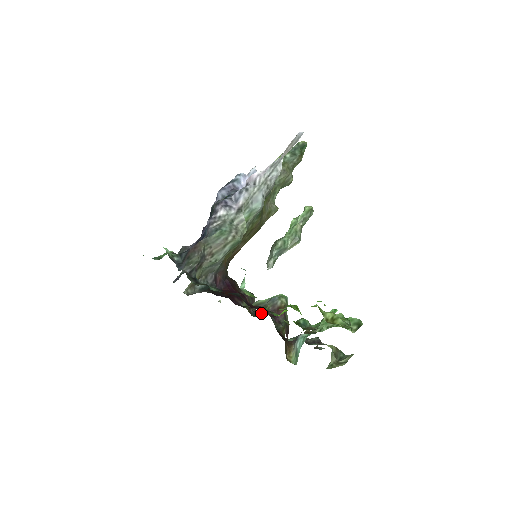
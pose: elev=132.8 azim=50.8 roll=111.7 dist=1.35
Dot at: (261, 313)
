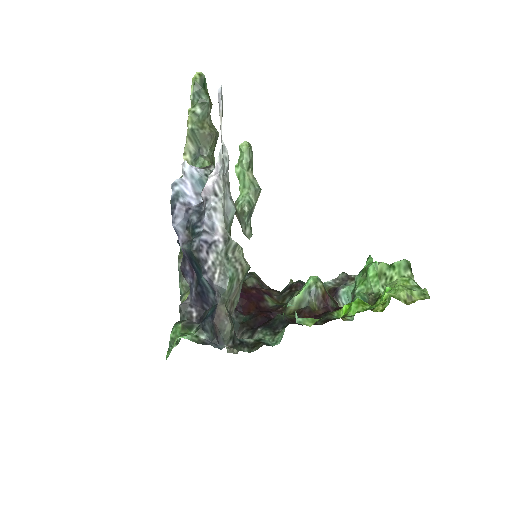
Dot at: (285, 293)
